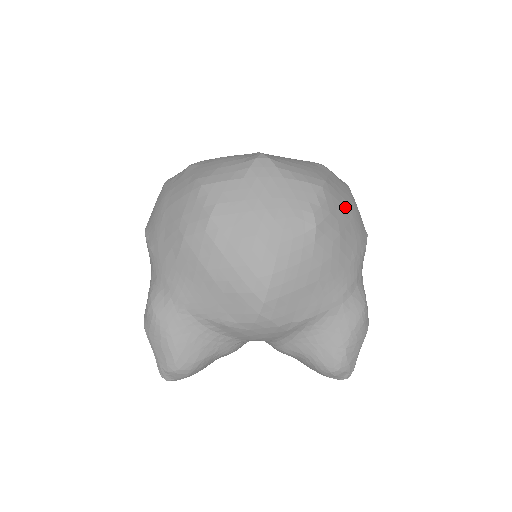
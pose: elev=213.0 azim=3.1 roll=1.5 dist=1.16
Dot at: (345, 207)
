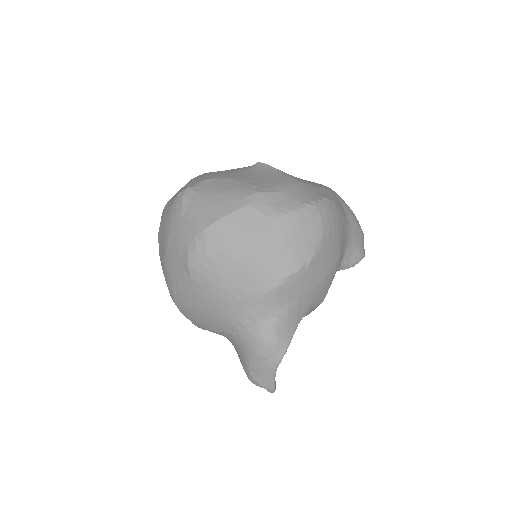
Dot at: (238, 248)
